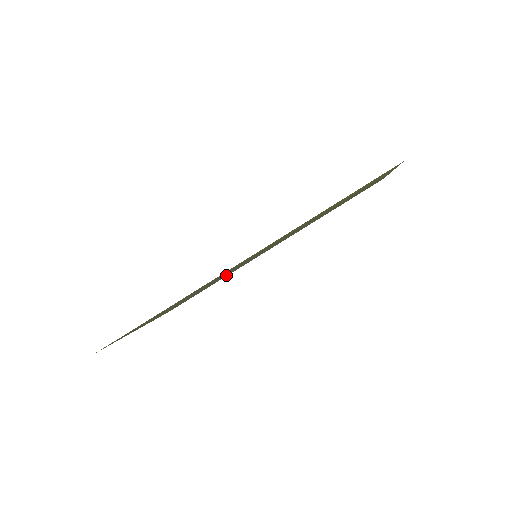
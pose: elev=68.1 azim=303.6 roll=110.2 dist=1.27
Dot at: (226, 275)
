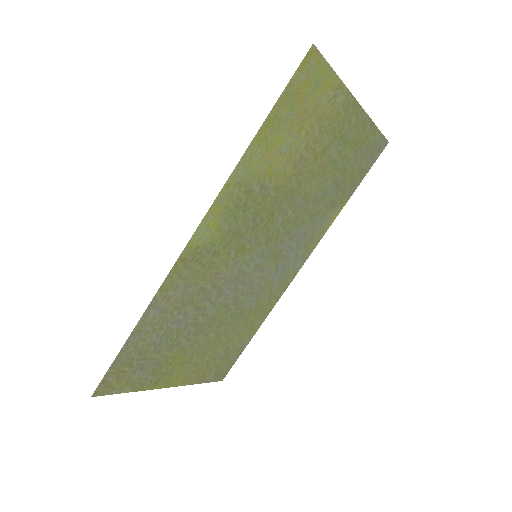
Dot at: (255, 307)
